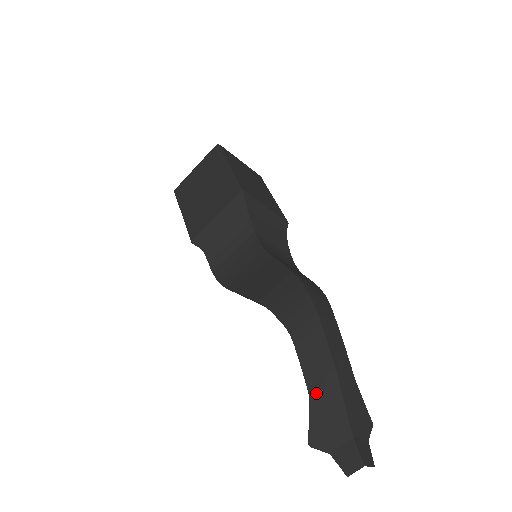
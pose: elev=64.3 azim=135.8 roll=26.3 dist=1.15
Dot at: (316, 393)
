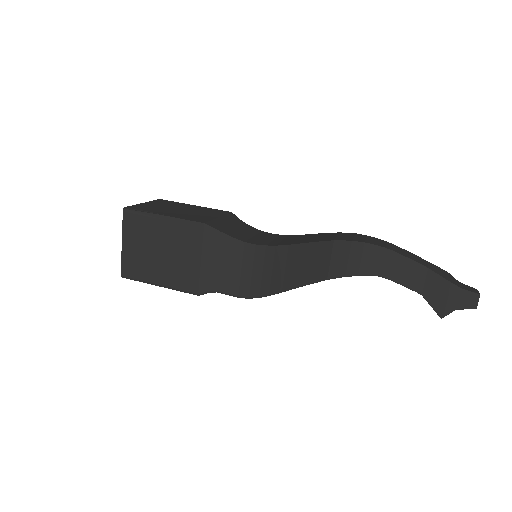
Dot at: (424, 289)
